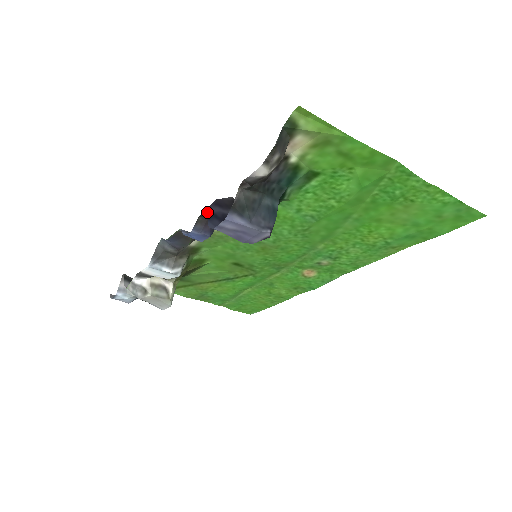
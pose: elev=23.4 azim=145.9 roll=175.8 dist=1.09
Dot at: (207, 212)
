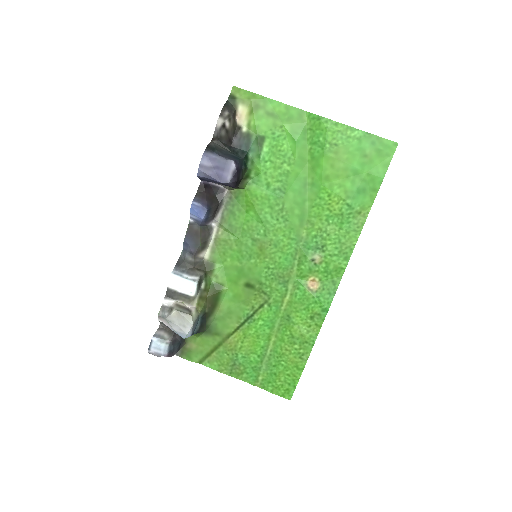
Dot at: (200, 179)
